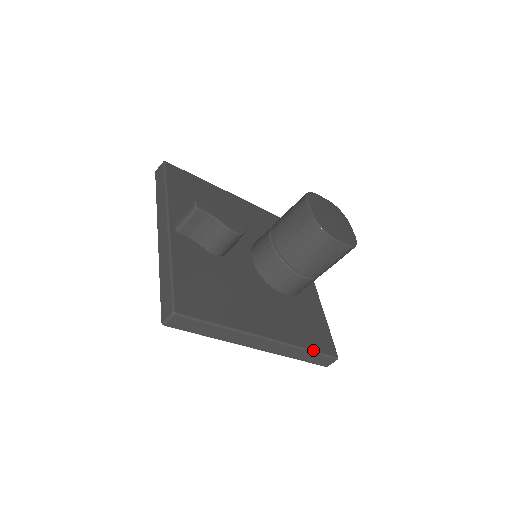
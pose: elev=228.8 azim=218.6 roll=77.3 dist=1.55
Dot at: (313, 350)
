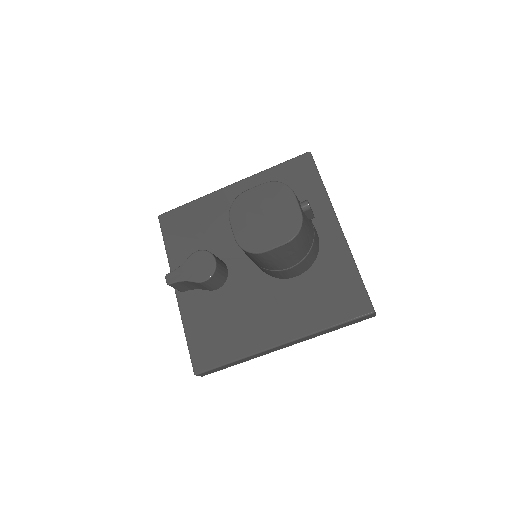
Dot at: (336, 324)
